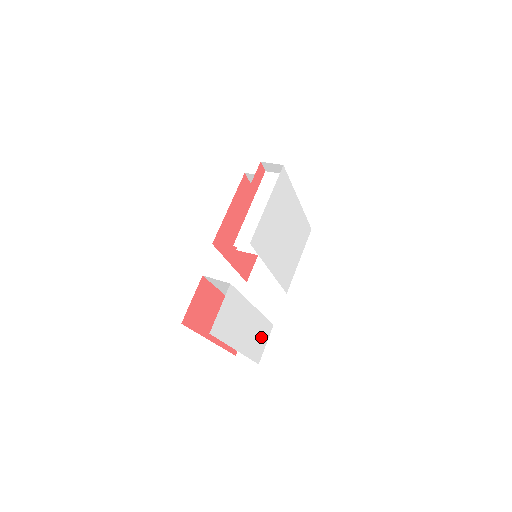
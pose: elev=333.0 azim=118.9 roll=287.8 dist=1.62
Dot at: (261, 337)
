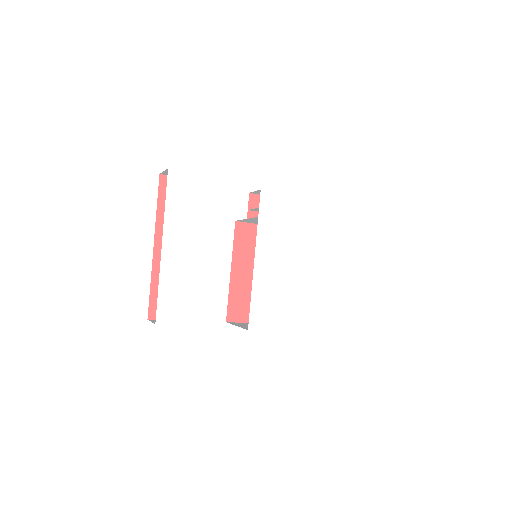
Dot at: (187, 301)
